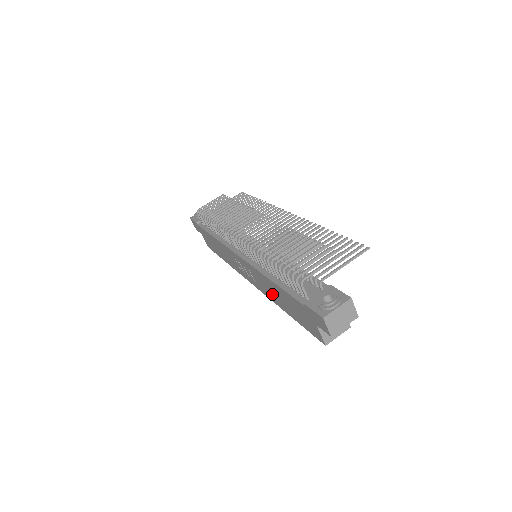
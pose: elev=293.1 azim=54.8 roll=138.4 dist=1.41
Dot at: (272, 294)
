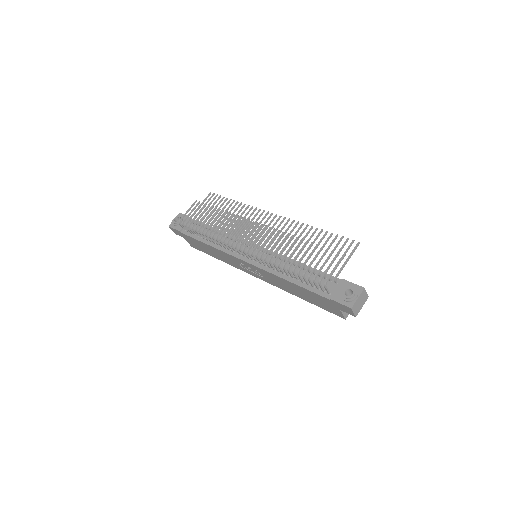
Dot at: (286, 287)
